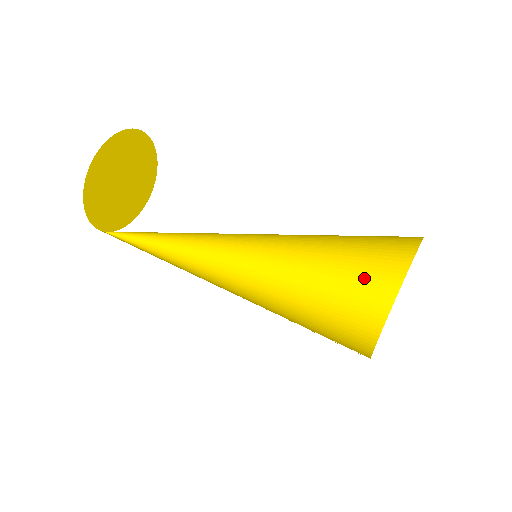
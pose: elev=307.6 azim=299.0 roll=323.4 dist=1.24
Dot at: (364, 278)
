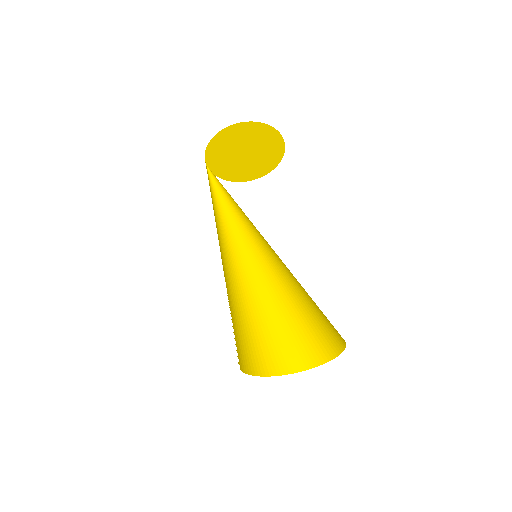
Dot at: (295, 340)
